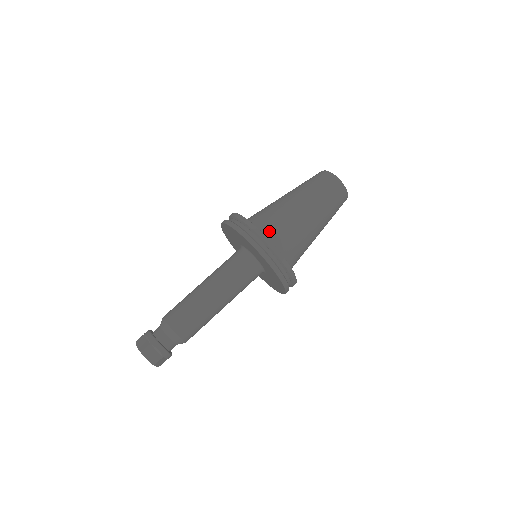
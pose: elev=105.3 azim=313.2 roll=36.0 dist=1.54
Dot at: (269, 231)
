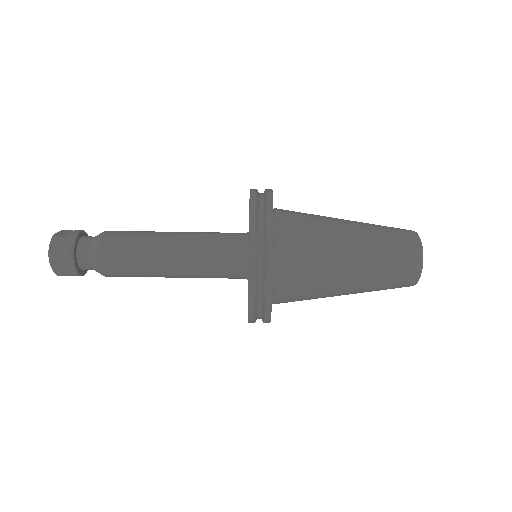
Dot at: (286, 224)
